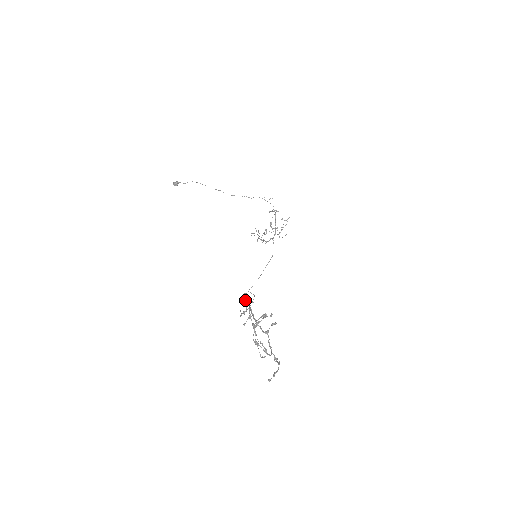
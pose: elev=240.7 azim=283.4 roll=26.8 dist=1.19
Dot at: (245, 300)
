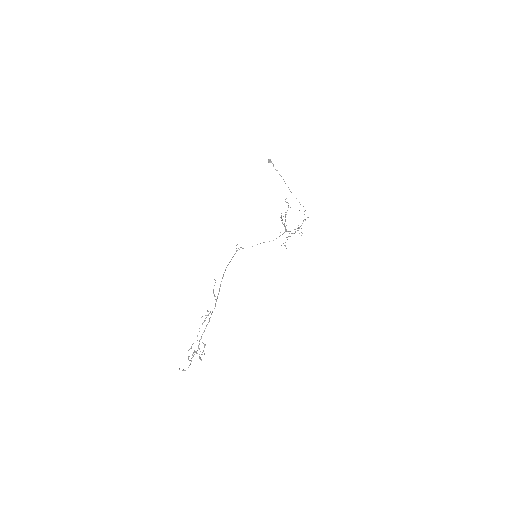
Dot at: occluded
